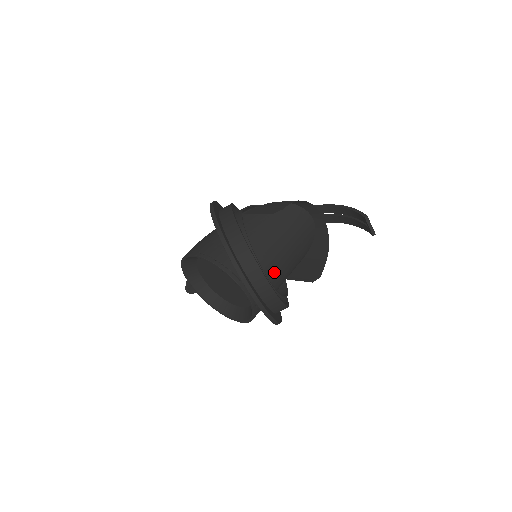
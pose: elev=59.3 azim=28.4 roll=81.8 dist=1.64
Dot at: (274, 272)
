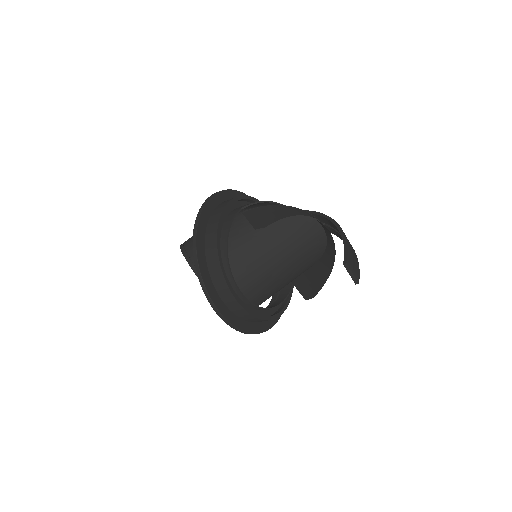
Dot at: (259, 284)
